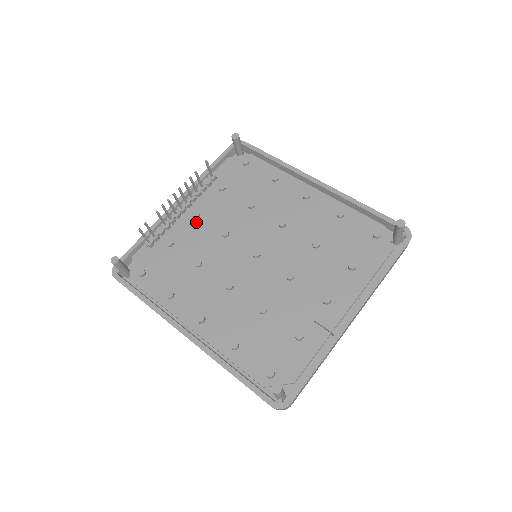
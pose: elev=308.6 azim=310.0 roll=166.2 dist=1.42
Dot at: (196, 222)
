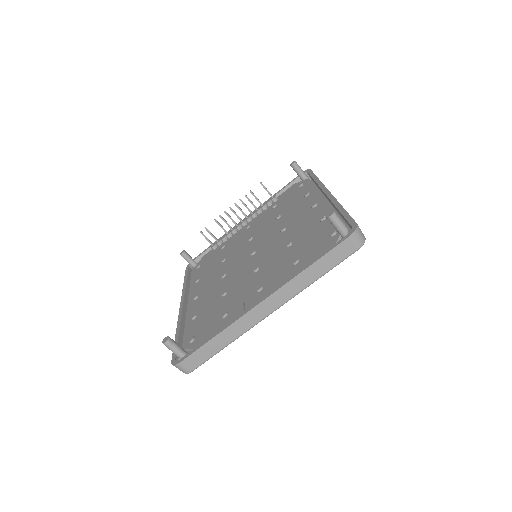
Dot at: (244, 232)
